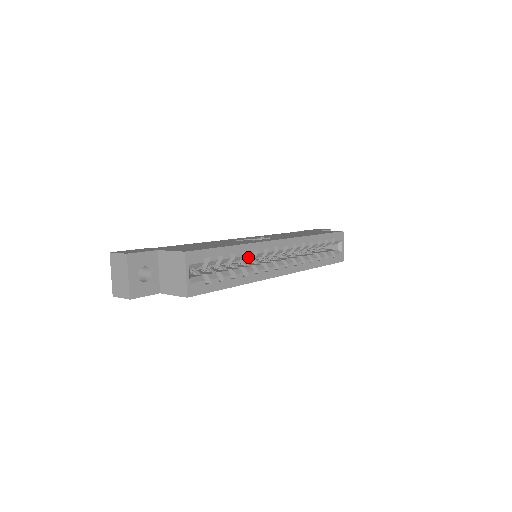
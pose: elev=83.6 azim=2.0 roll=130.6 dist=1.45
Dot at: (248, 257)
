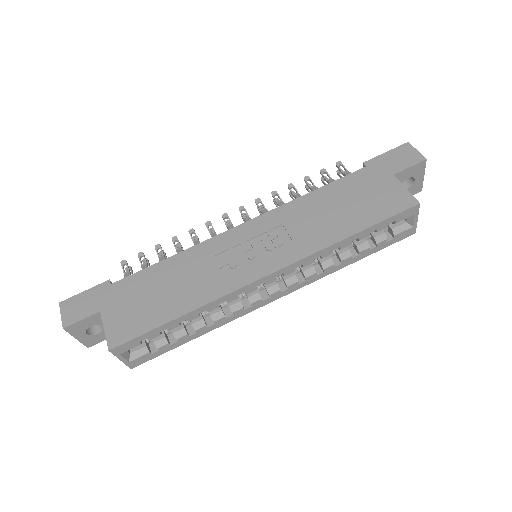
Dot at: (213, 308)
